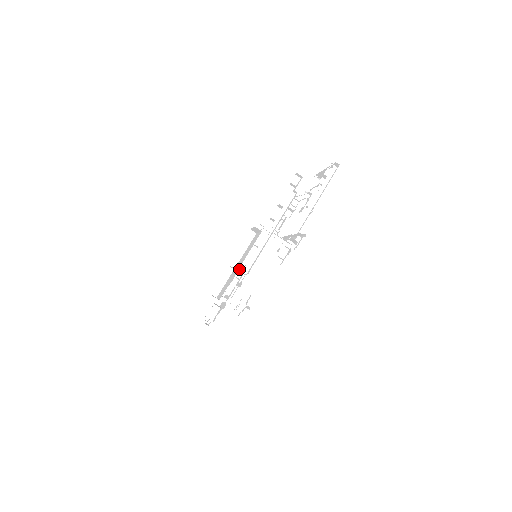
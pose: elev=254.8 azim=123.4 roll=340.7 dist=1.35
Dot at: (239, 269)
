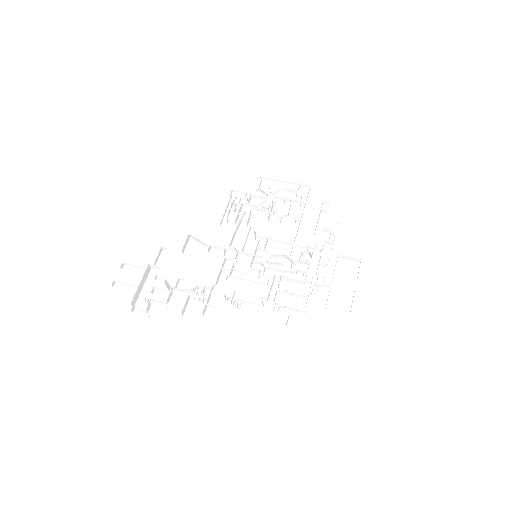
Dot at: (316, 284)
